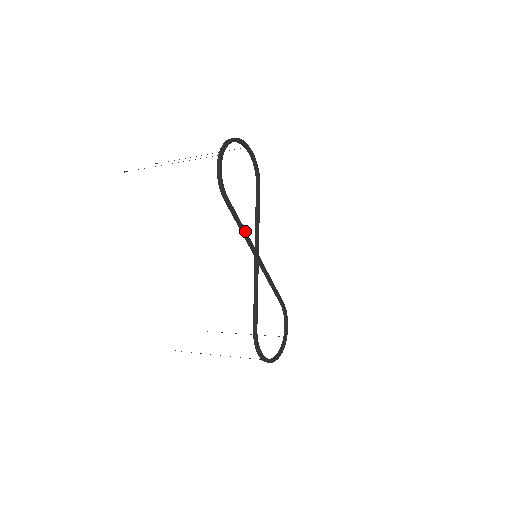
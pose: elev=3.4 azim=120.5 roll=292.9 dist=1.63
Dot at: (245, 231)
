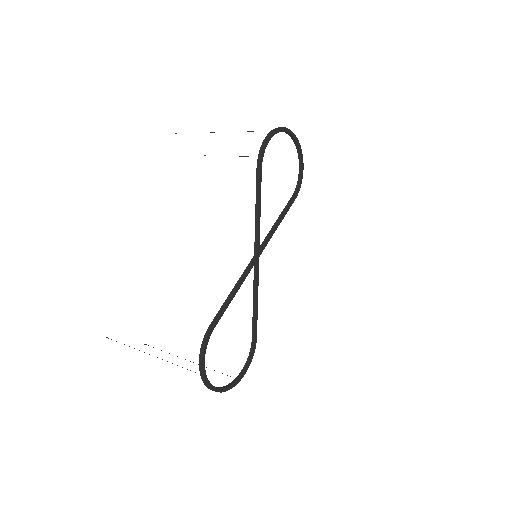
Dot at: (259, 218)
